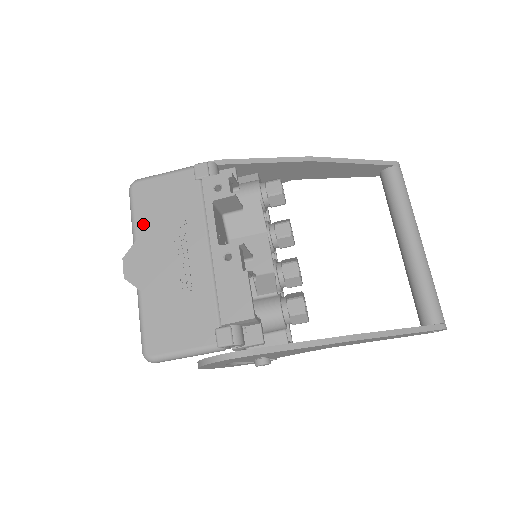
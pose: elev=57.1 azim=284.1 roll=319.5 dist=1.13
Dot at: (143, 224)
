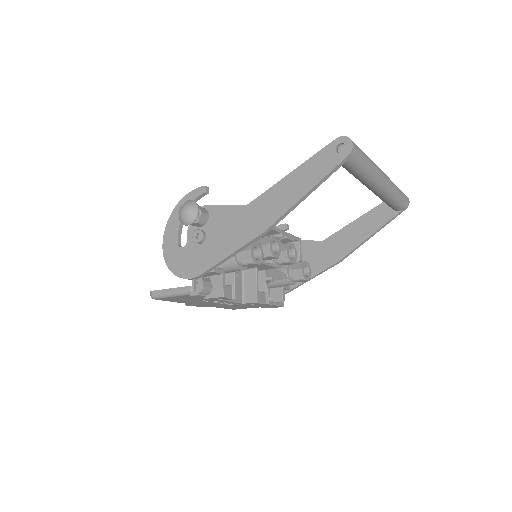
Dot at: (182, 302)
